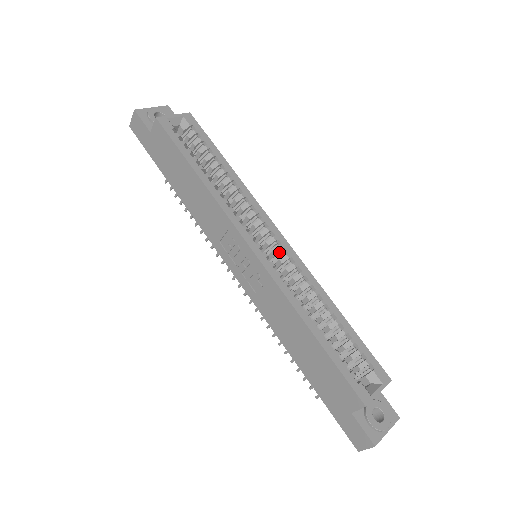
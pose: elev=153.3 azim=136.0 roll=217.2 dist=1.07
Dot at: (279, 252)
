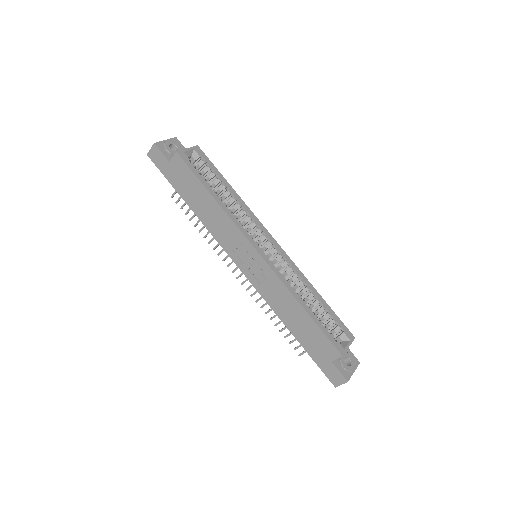
Dot at: (275, 253)
